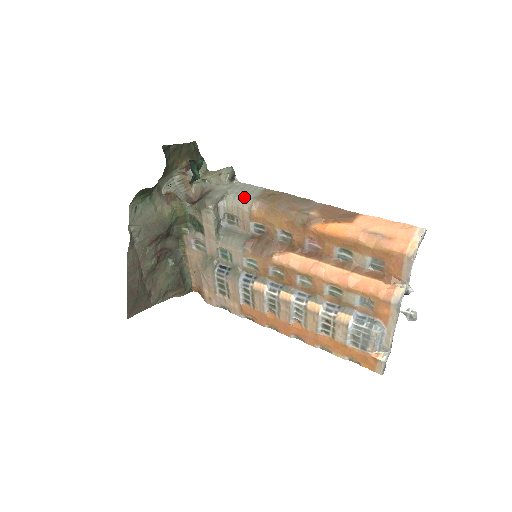
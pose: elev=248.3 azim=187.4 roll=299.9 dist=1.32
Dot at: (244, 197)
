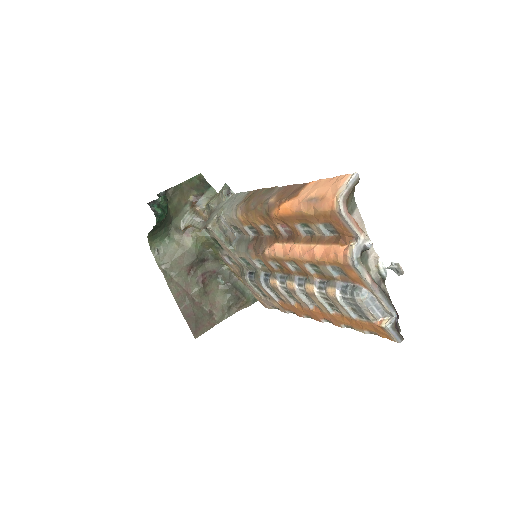
Dot at: (232, 207)
